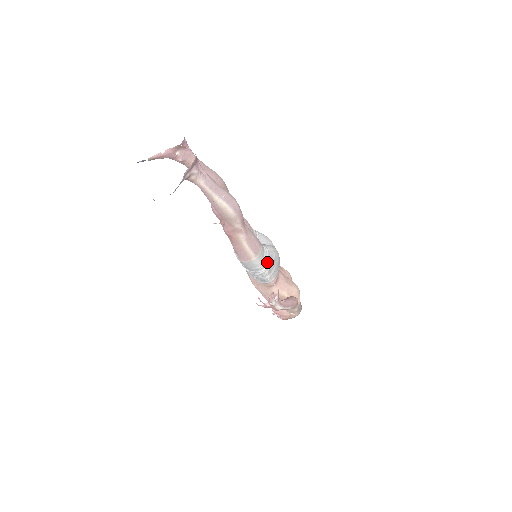
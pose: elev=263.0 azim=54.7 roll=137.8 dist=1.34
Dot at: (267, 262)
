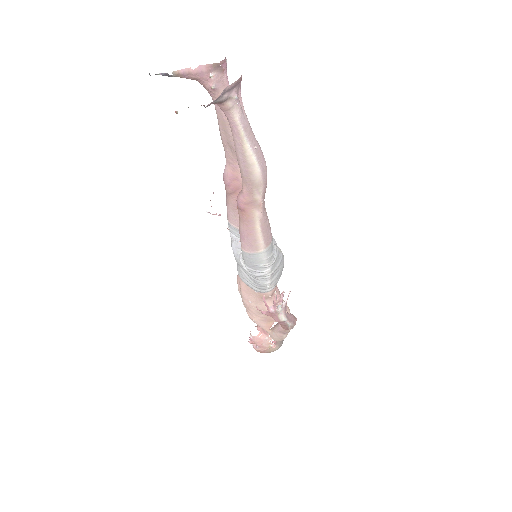
Dot at: (273, 261)
